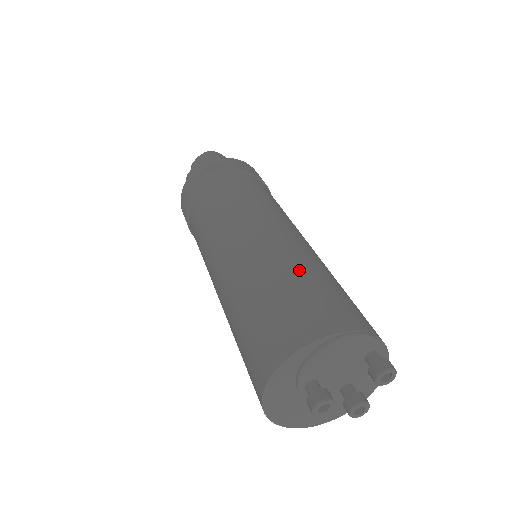
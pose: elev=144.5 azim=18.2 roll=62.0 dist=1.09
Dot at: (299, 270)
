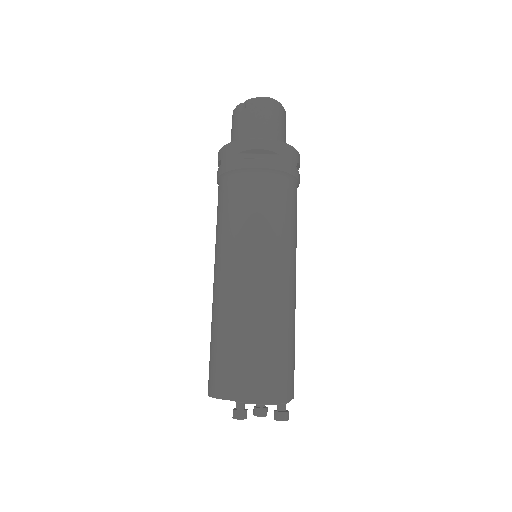
Dot at: (270, 334)
